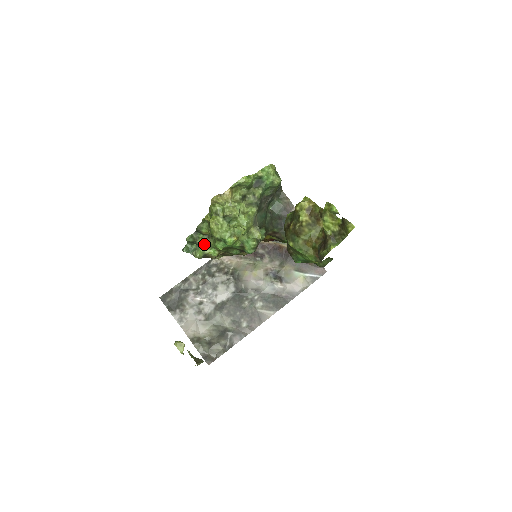
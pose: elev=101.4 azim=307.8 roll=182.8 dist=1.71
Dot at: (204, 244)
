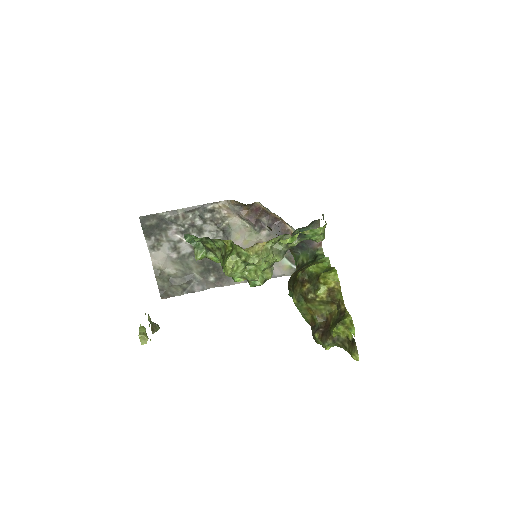
Dot at: (210, 249)
